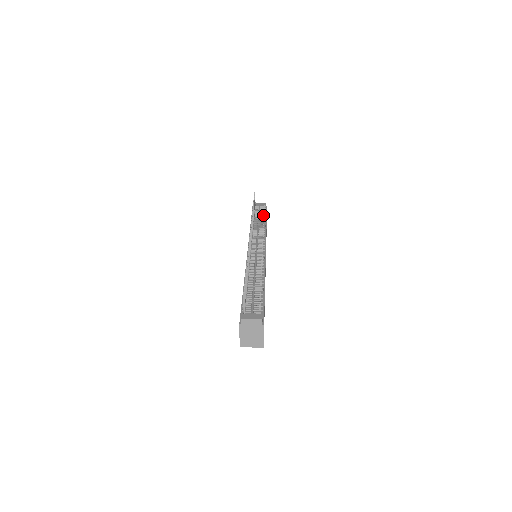
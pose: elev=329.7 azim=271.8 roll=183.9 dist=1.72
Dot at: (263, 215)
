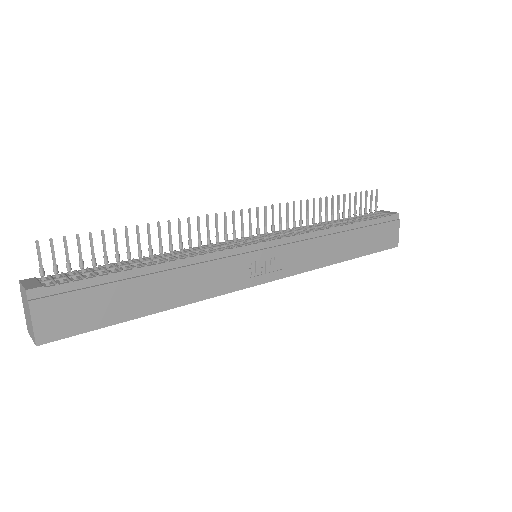
Dot at: (358, 220)
